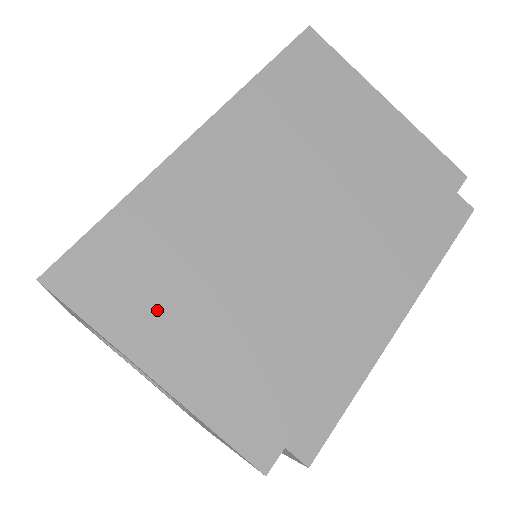
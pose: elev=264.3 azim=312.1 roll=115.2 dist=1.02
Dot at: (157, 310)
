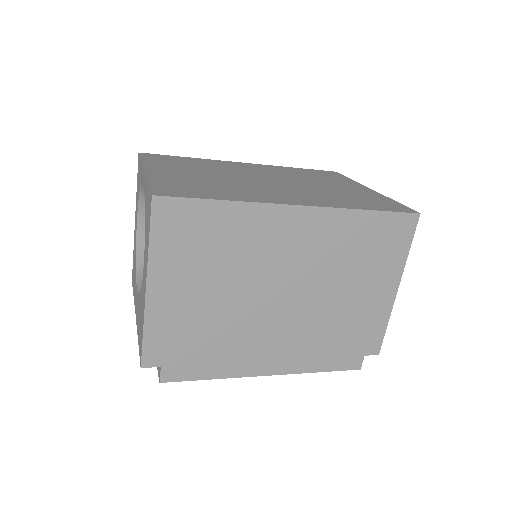
Dot at: (183, 263)
